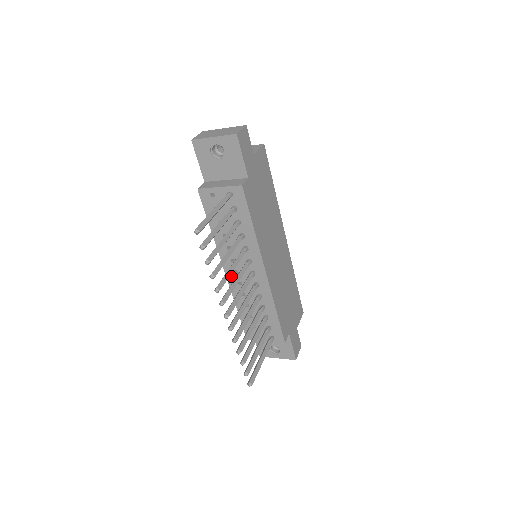
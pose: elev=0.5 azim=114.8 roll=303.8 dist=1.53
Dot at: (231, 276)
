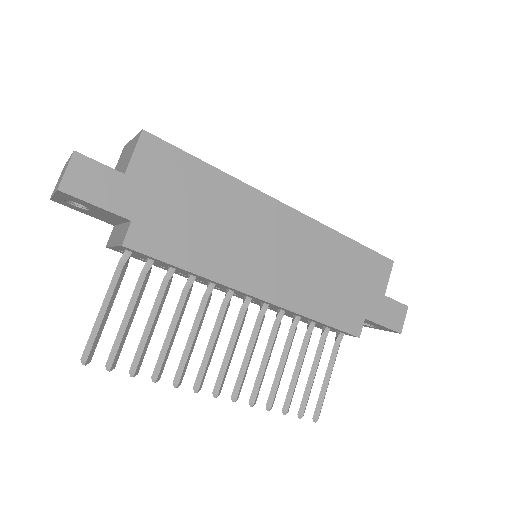
Dot at: (237, 296)
